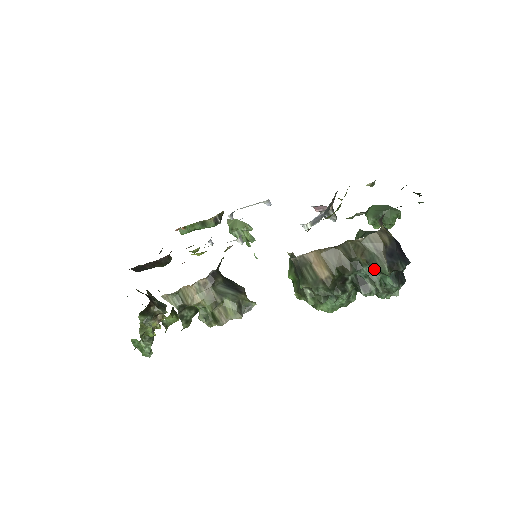
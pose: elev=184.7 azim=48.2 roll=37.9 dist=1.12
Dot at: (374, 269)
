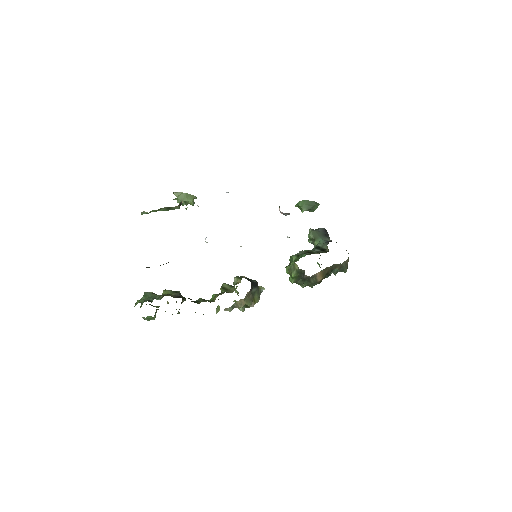
Dot at: occluded
